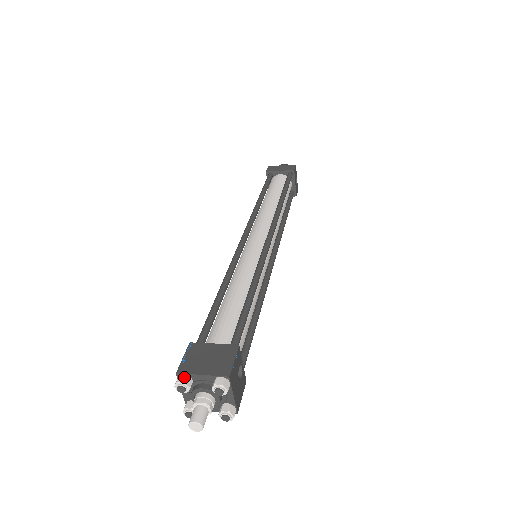
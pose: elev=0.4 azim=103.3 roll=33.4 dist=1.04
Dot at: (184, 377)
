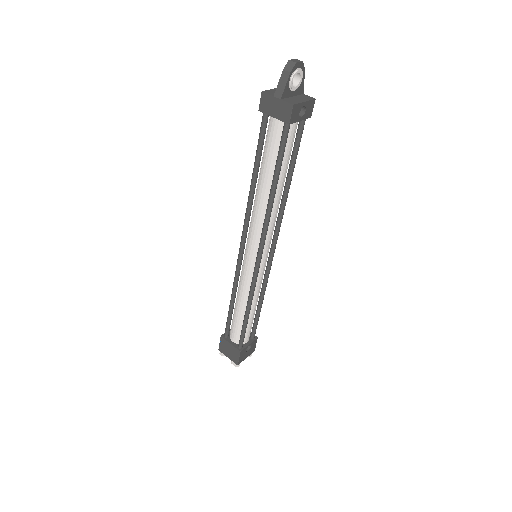
Dot at: (222, 354)
